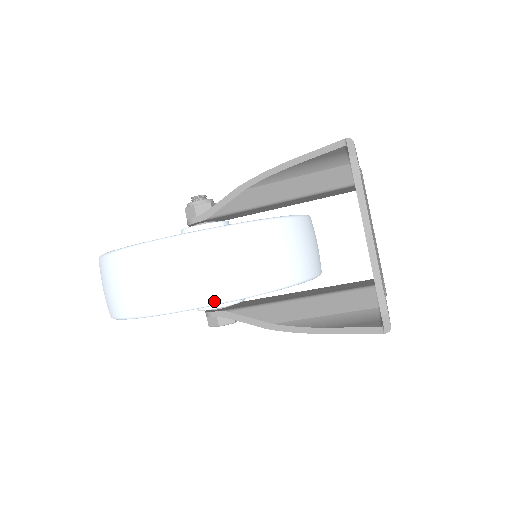
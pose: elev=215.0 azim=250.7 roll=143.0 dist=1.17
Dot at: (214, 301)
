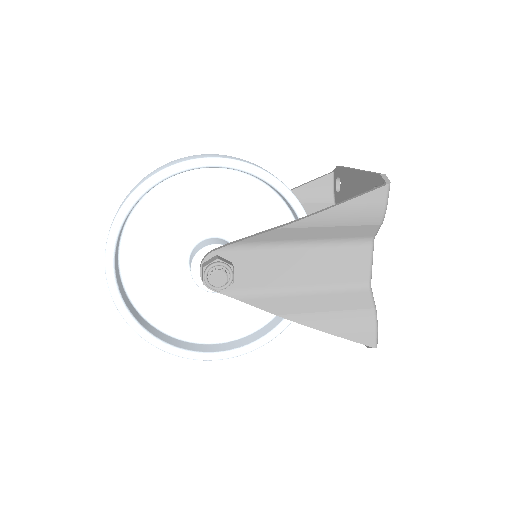
Dot at: occluded
